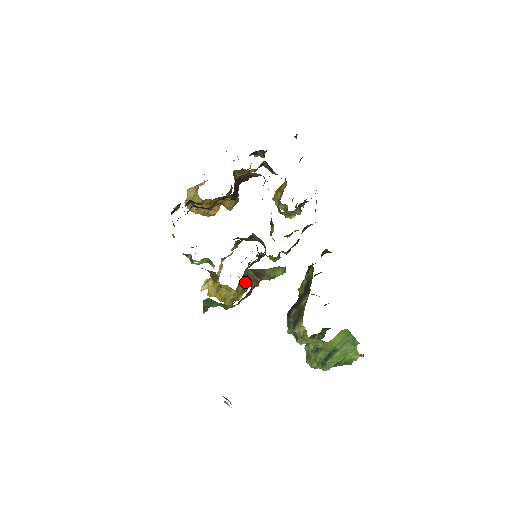
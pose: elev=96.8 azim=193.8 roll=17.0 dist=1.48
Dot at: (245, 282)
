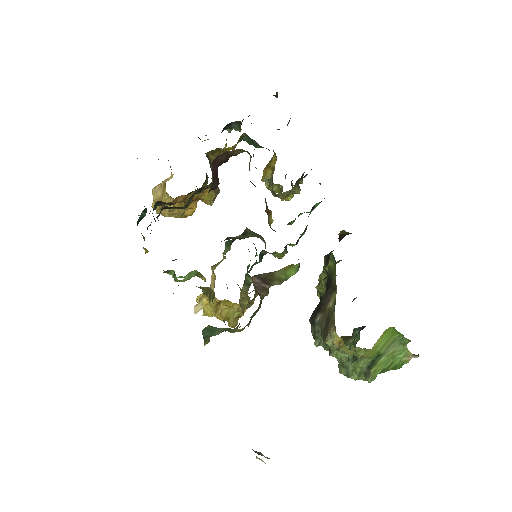
Dot at: (247, 290)
